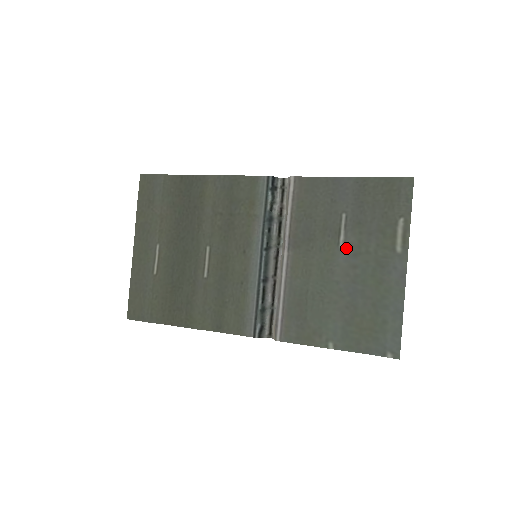
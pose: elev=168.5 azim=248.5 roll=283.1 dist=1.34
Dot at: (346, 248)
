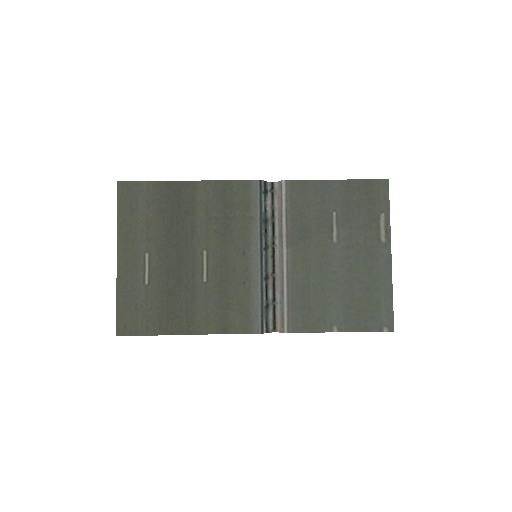
Dot at: (339, 242)
